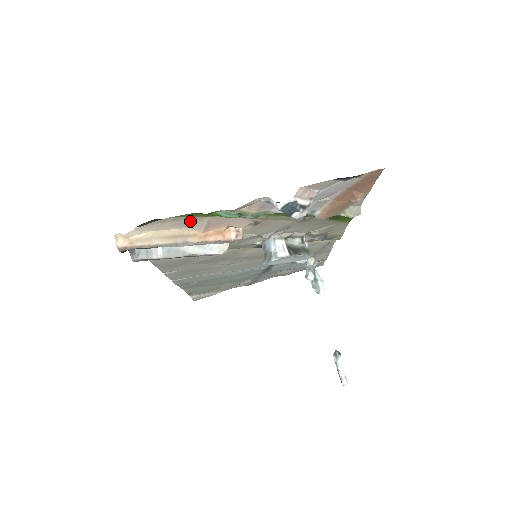
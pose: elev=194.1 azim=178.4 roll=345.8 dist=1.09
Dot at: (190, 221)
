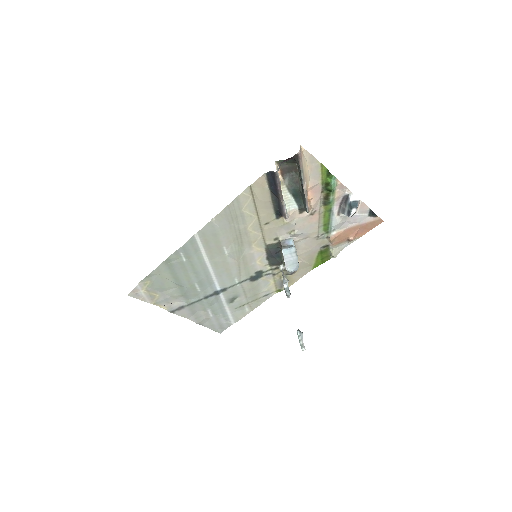
Dot at: (316, 175)
